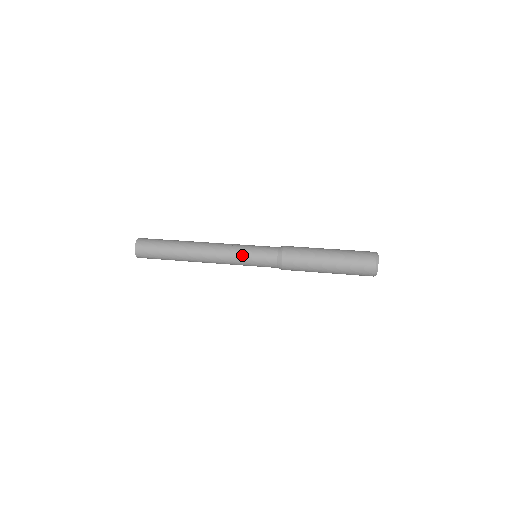
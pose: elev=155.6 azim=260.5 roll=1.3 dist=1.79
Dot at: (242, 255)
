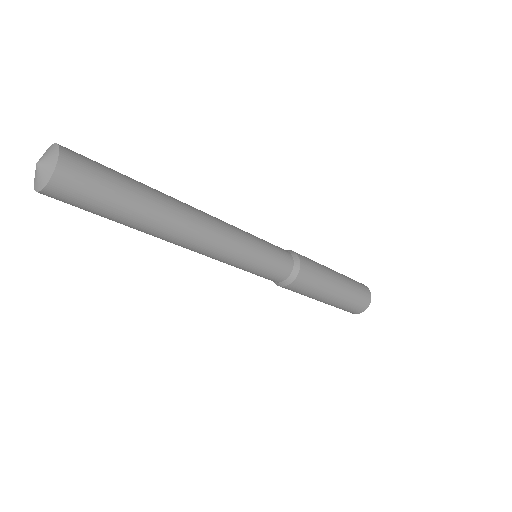
Dot at: (254, 252)
